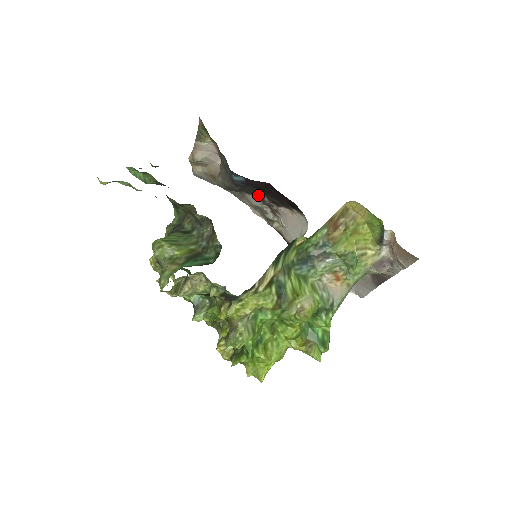
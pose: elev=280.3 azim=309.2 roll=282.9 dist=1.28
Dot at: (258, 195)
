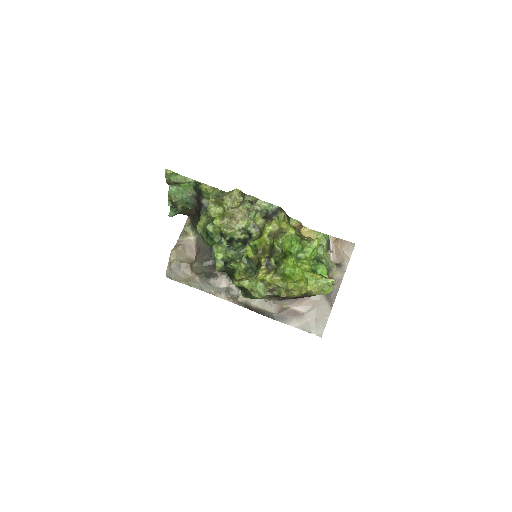
Dot at: occluded
